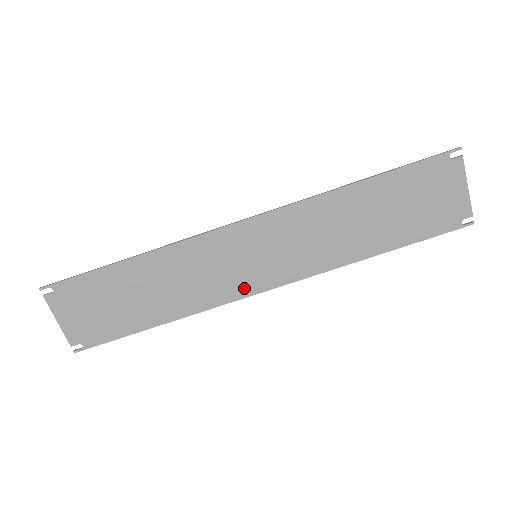
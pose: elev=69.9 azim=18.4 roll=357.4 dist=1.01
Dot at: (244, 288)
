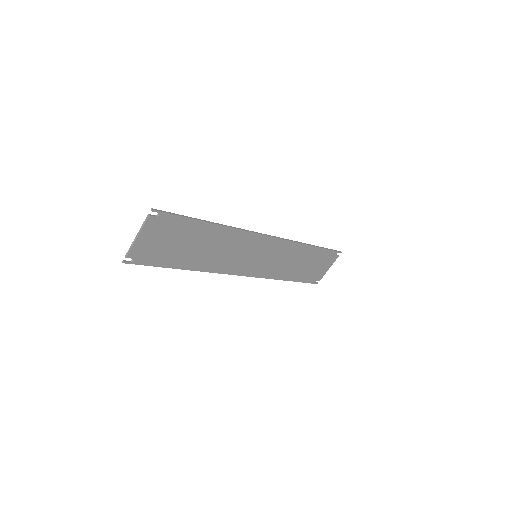
Dot at: (237, 269)
